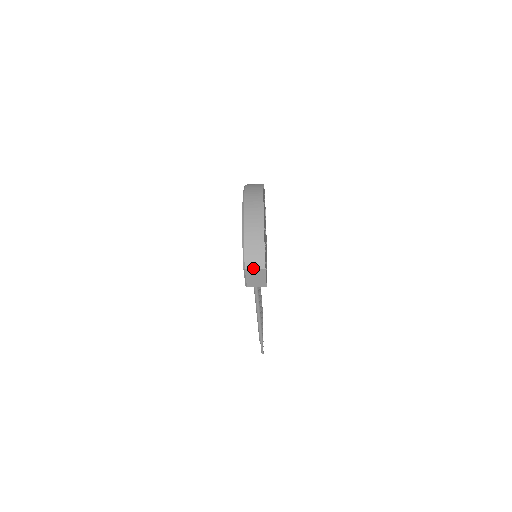
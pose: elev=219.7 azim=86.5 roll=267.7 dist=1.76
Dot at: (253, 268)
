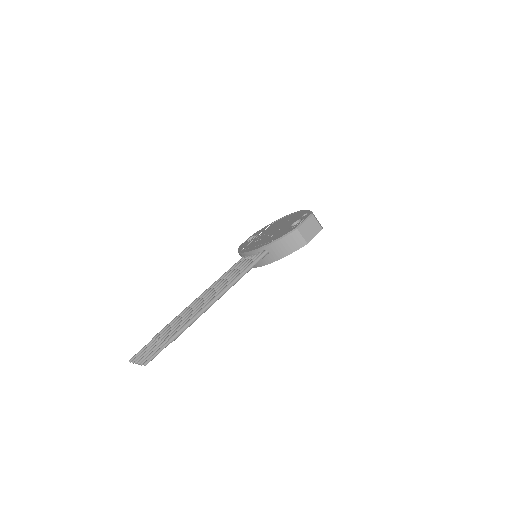
Dot at: (317, 220)
